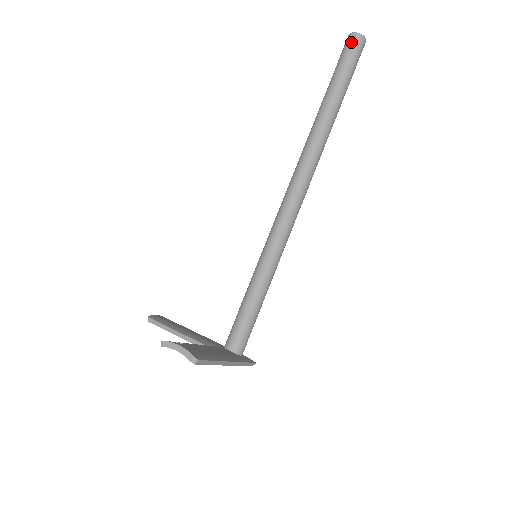
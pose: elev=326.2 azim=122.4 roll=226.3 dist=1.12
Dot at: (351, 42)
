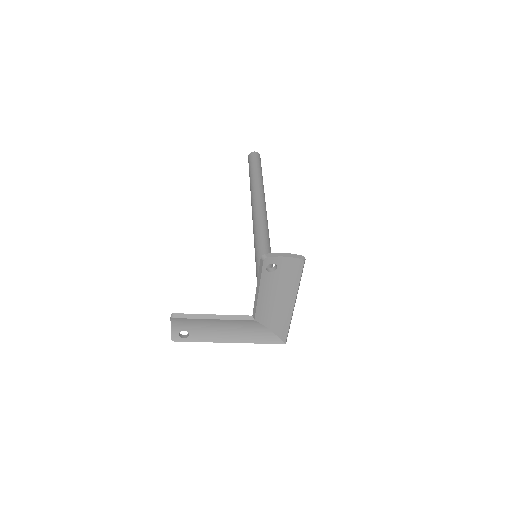
Dot at: (255, 155)
